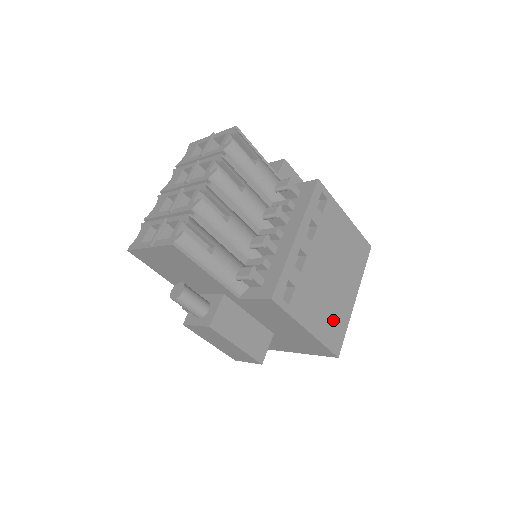
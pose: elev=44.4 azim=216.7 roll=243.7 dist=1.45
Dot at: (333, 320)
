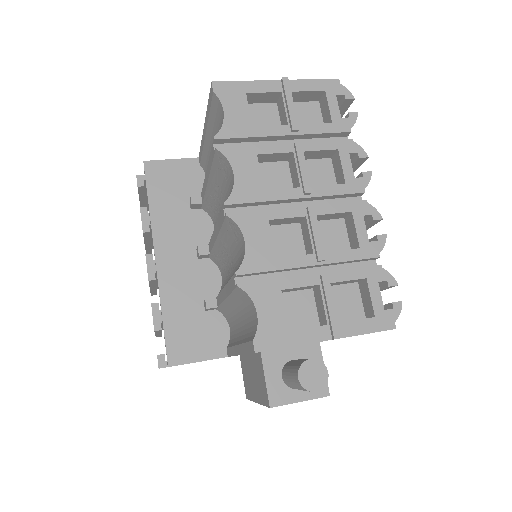
Dot at: occluded
